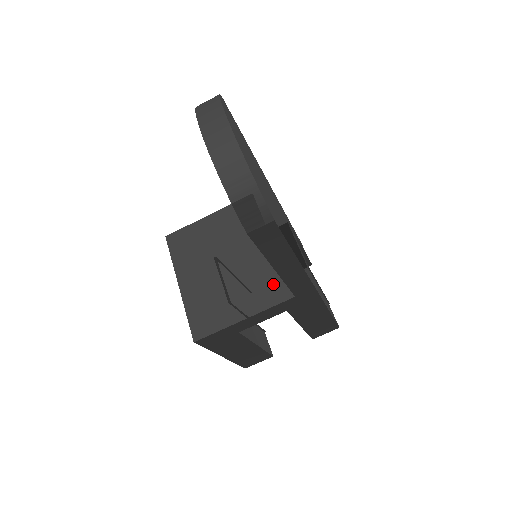
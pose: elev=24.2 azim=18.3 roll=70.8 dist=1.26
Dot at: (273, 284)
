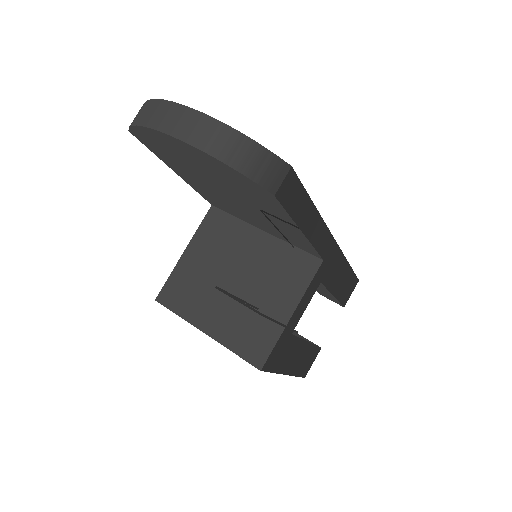
Dot at: (294, 265)
